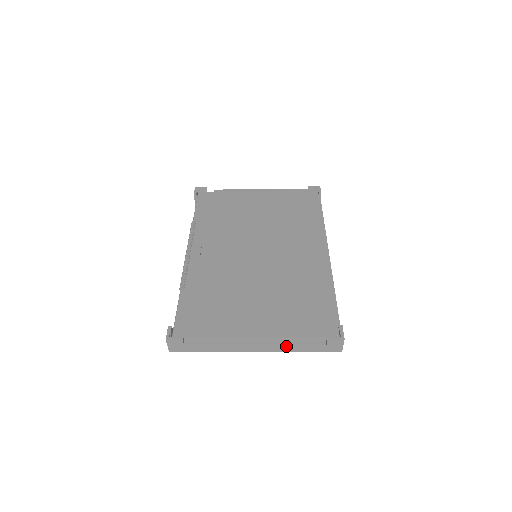
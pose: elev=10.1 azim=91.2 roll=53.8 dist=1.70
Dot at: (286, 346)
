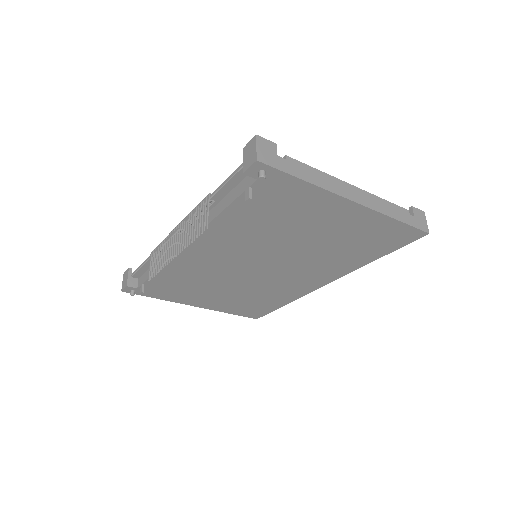
Dot at: (381, 203)
